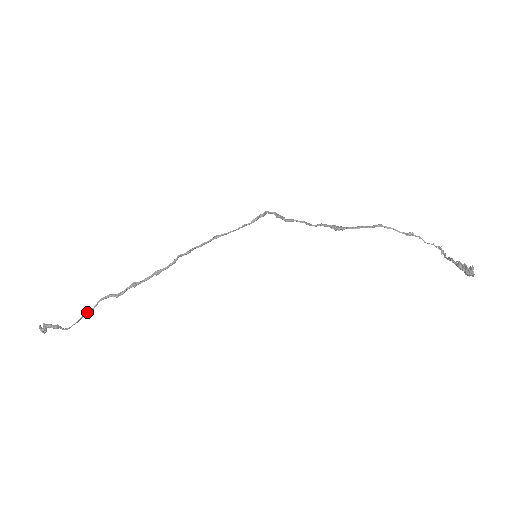
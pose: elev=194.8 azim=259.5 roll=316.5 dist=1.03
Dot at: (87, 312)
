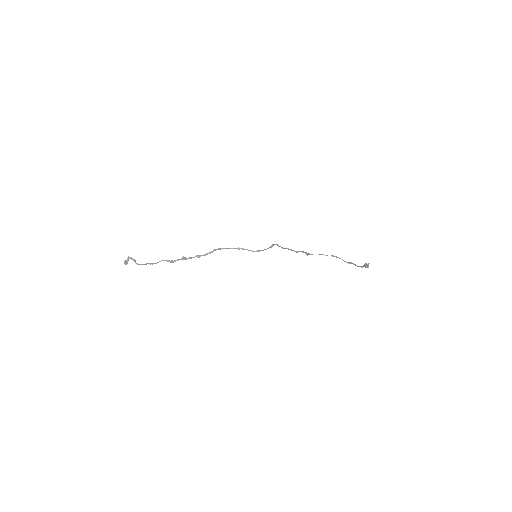
Dot at: (152, 263)
